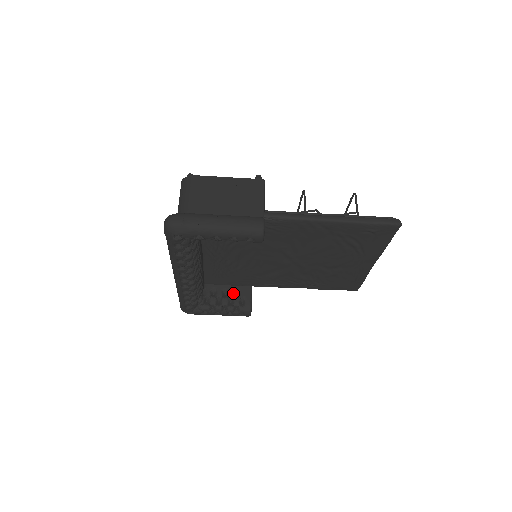
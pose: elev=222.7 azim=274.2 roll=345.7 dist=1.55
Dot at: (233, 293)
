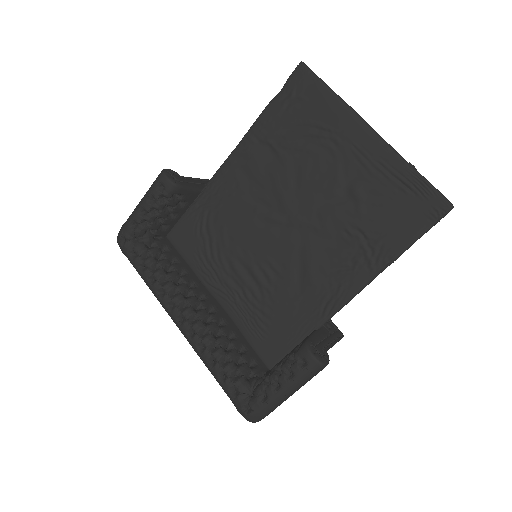
Dot at: occluded
